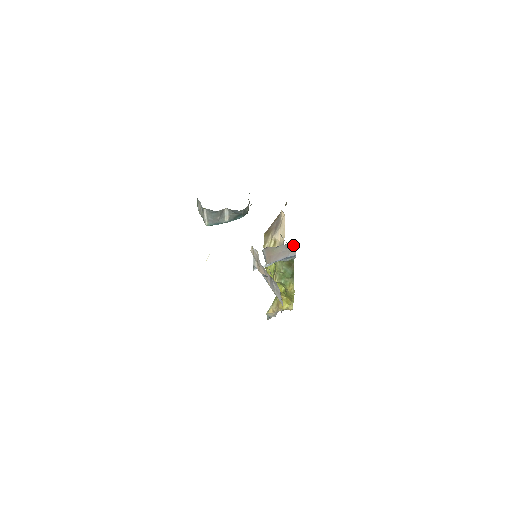
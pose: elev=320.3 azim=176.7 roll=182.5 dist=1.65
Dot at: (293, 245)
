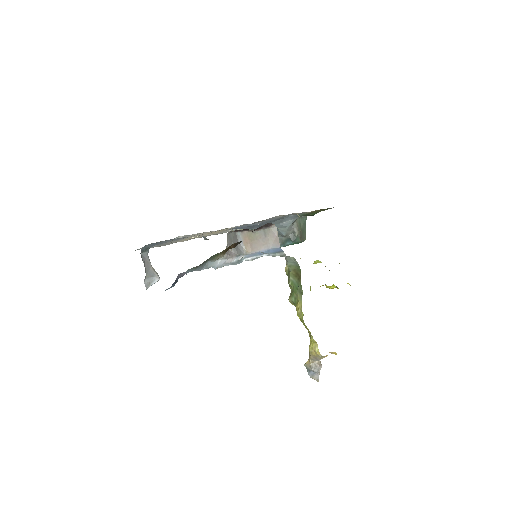
Dot at: (273, 232)
